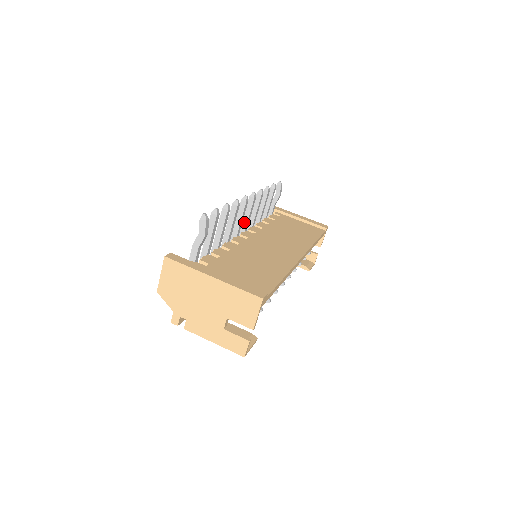
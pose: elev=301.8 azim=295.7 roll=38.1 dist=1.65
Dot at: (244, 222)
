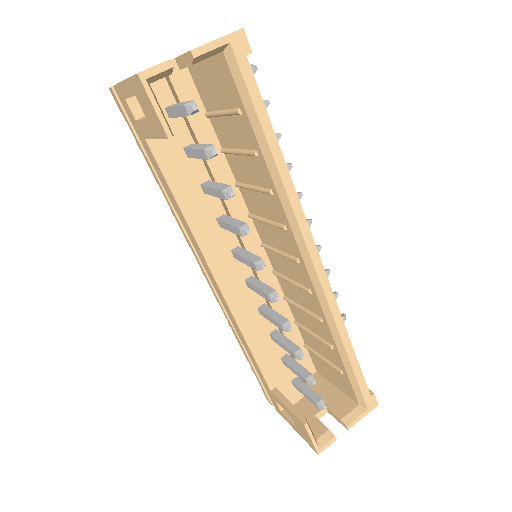
Dot at: occluded
